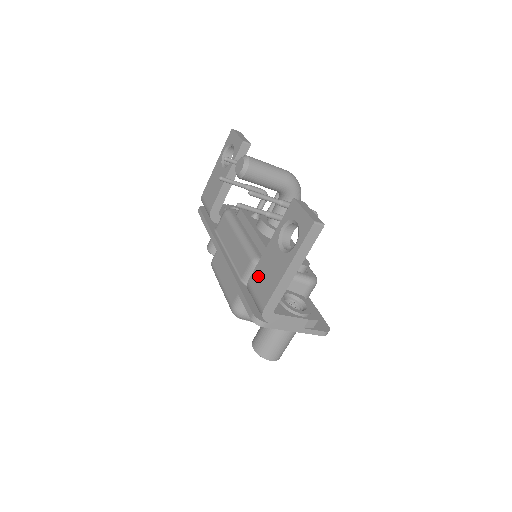
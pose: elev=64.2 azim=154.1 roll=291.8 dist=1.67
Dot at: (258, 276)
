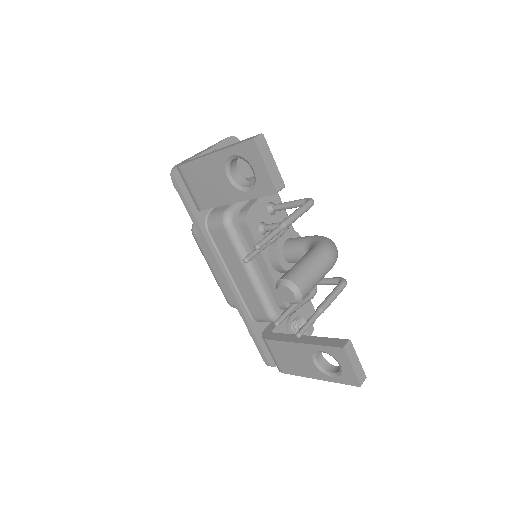
Dot at: (280, 350)
